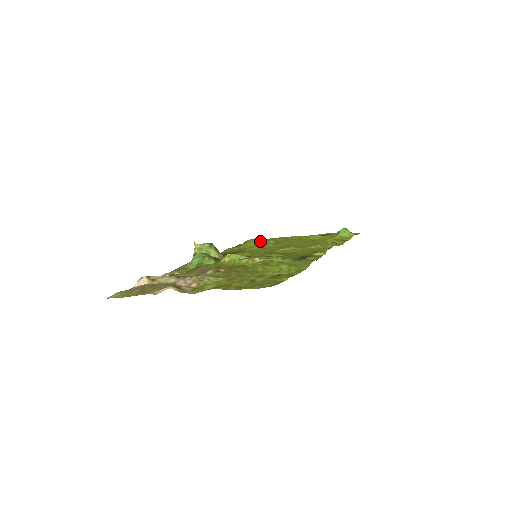
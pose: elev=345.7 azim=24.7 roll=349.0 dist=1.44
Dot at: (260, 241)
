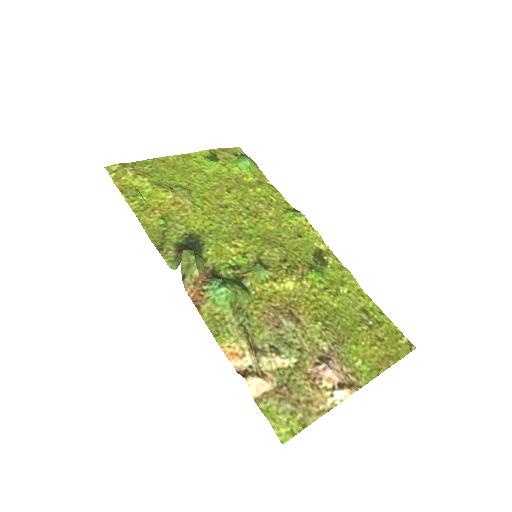
Dot at: (170, 191)
